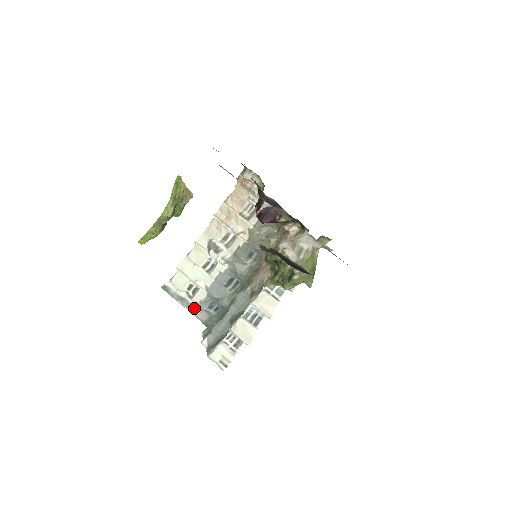
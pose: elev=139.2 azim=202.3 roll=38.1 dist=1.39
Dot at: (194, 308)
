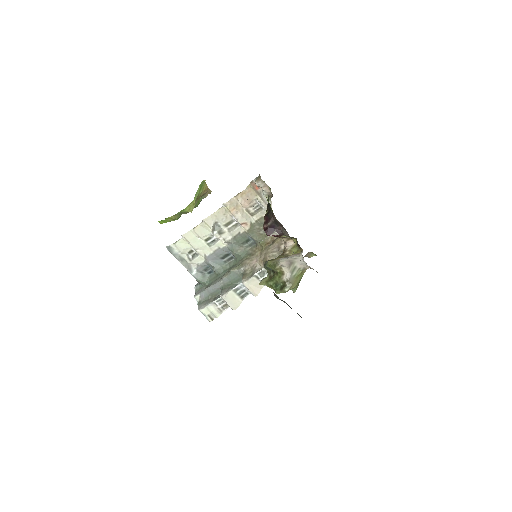
Dot at: (191, 268)
